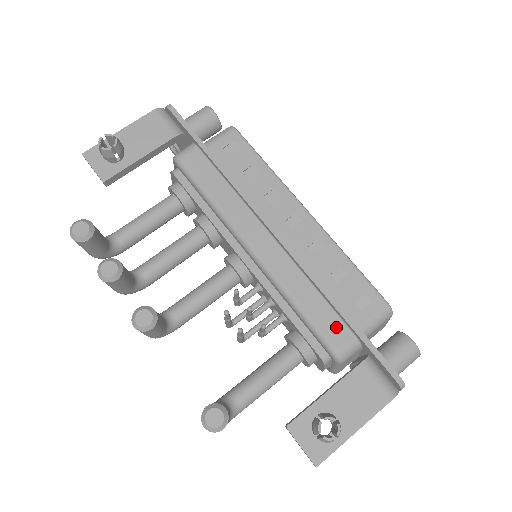
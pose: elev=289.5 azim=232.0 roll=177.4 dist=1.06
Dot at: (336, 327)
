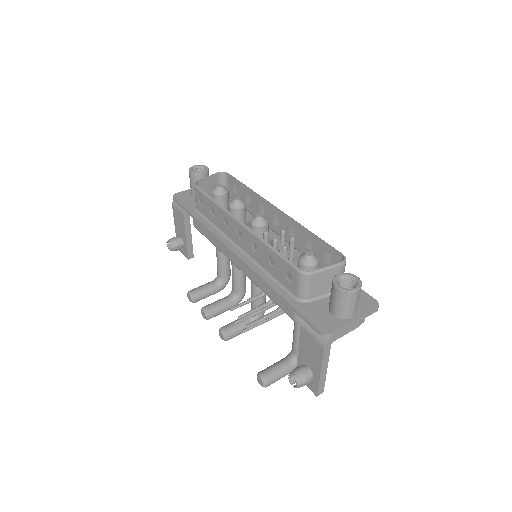
Dot at: occluded
